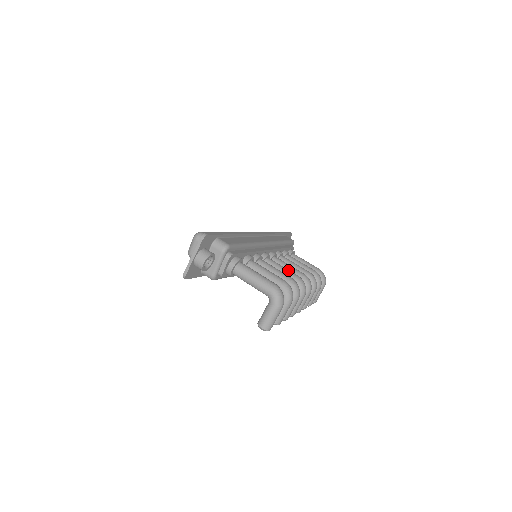
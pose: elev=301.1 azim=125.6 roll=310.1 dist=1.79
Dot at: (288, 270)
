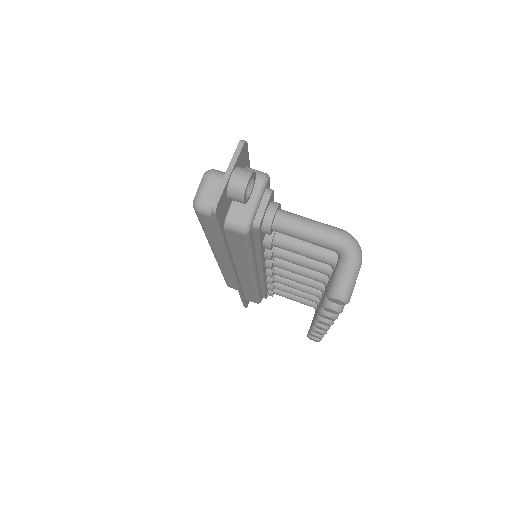
Dot at: occluded
